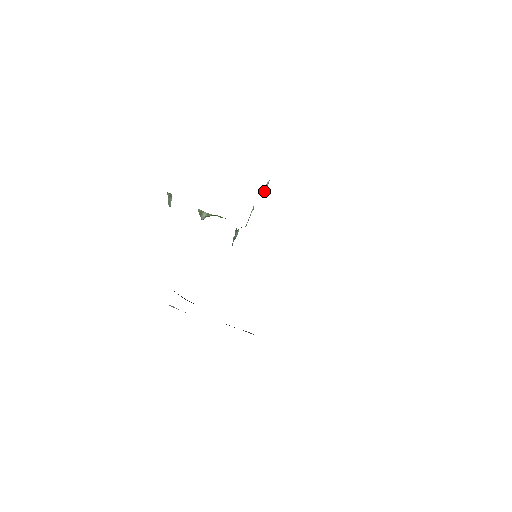
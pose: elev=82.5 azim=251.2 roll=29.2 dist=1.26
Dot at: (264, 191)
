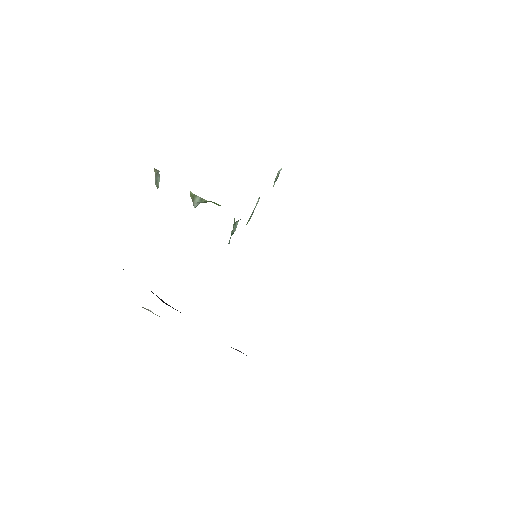
Dot at: (274, 182)
